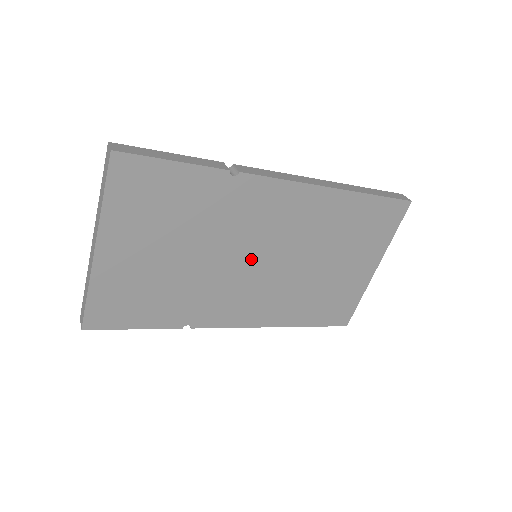
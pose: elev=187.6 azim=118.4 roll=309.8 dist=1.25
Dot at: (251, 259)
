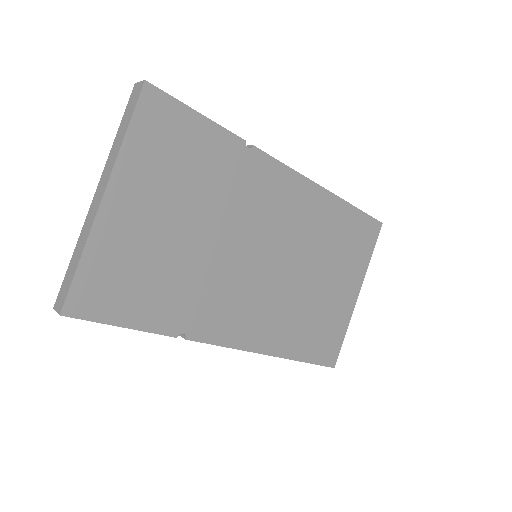
Dot at: (255, 253)
